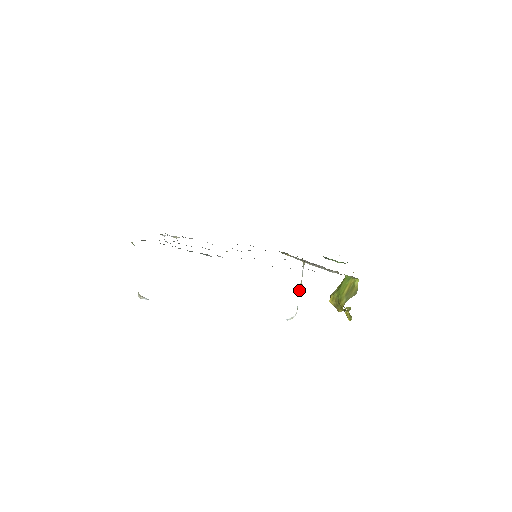
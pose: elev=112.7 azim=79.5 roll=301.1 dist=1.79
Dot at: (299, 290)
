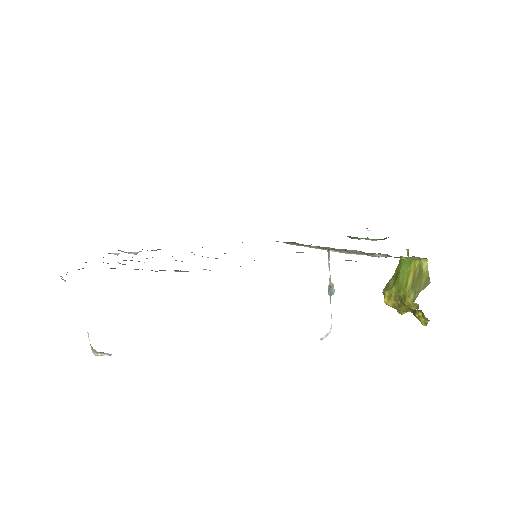
Dot at: (329, 292)
